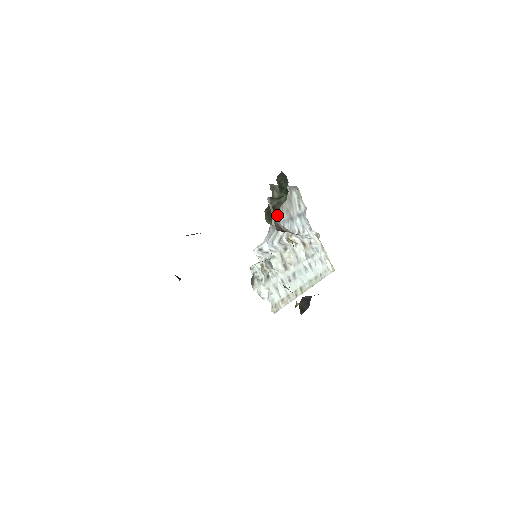
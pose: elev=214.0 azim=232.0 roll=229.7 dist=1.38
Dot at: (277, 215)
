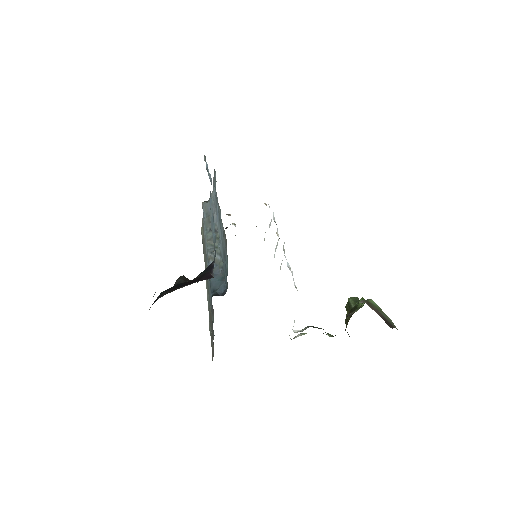
Dot at: occluded
